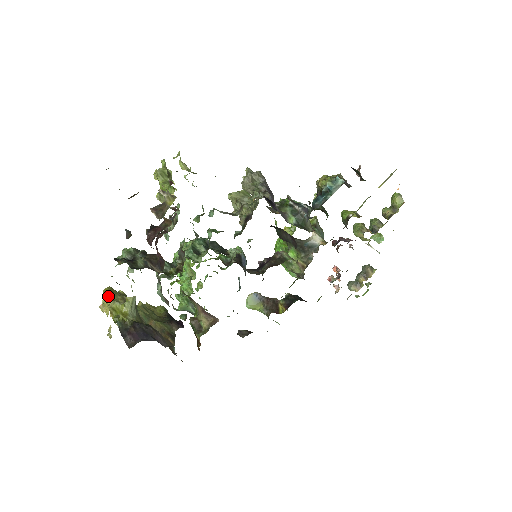
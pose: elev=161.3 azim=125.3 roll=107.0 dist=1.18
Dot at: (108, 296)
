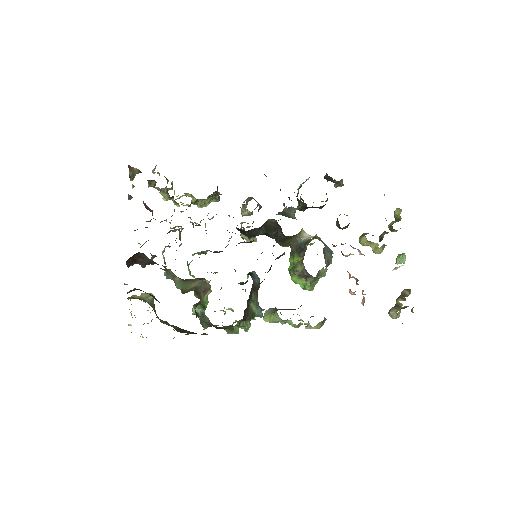
Dot at: occluded
